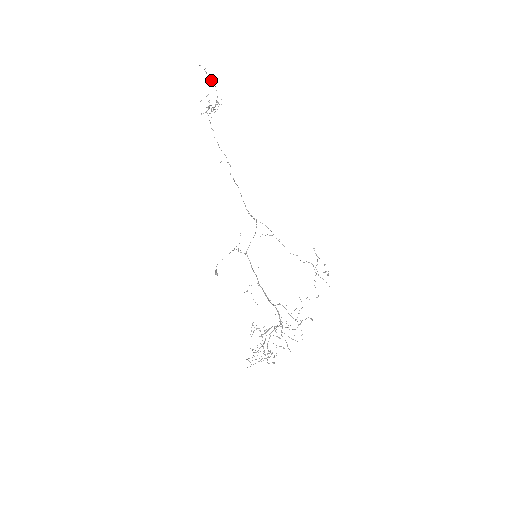
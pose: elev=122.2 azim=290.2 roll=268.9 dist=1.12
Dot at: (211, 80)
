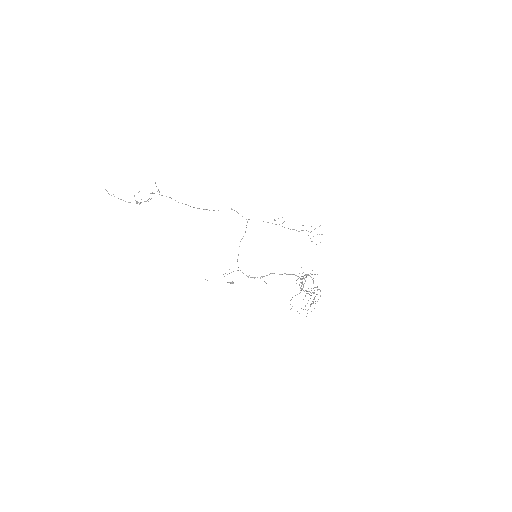
Dot at: (114, 196)
